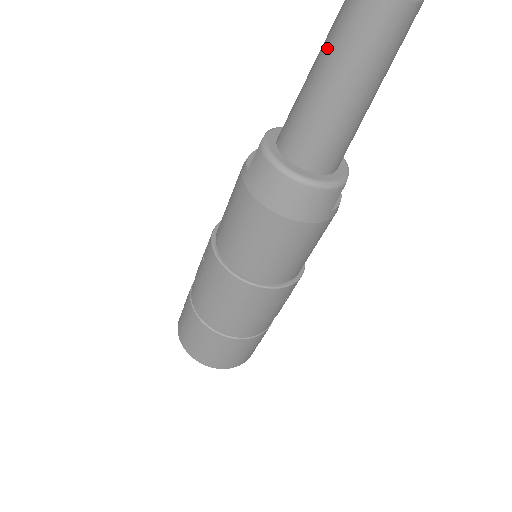
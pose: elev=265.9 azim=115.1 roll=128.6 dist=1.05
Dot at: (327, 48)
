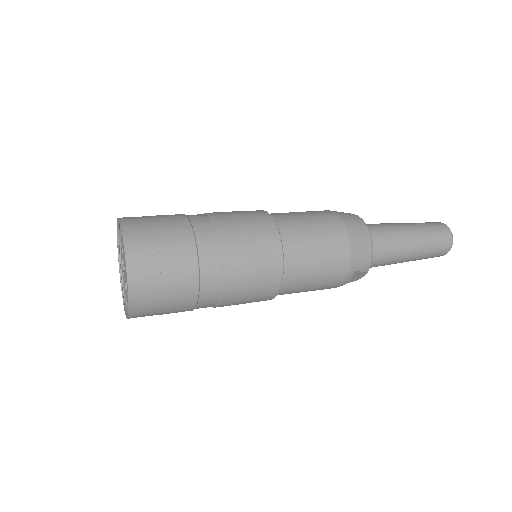
Dot at: (411, 223)
